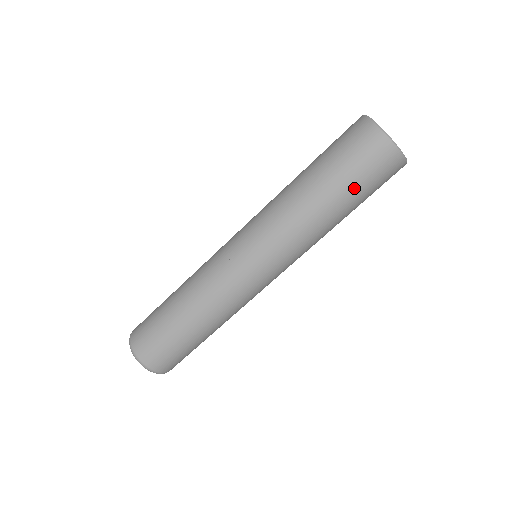
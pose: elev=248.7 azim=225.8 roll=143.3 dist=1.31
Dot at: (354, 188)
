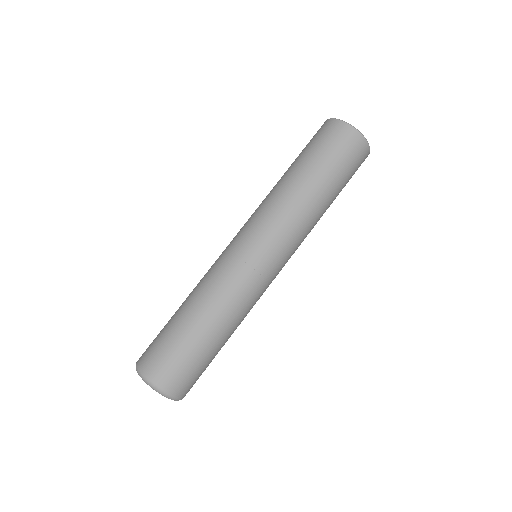
Dot at: (343, 183)
